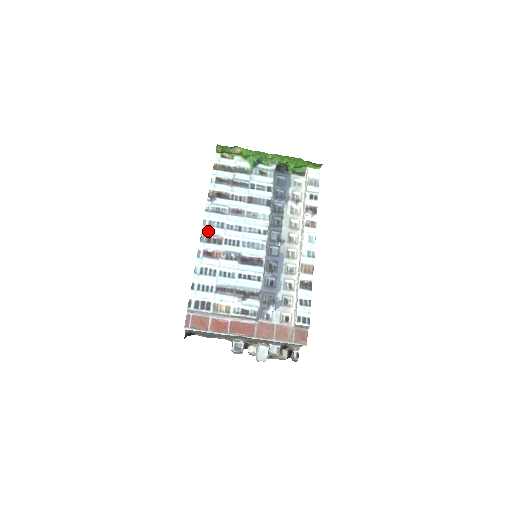
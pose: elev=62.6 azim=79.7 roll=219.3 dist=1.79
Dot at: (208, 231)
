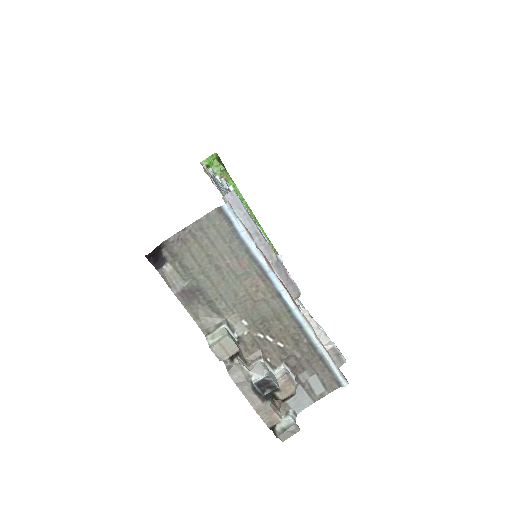
Dot at: occluded
